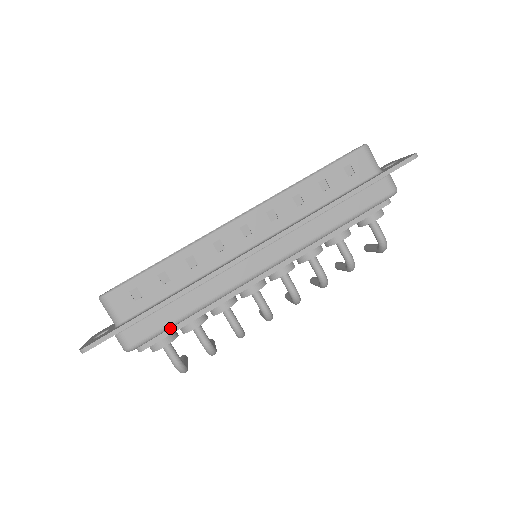
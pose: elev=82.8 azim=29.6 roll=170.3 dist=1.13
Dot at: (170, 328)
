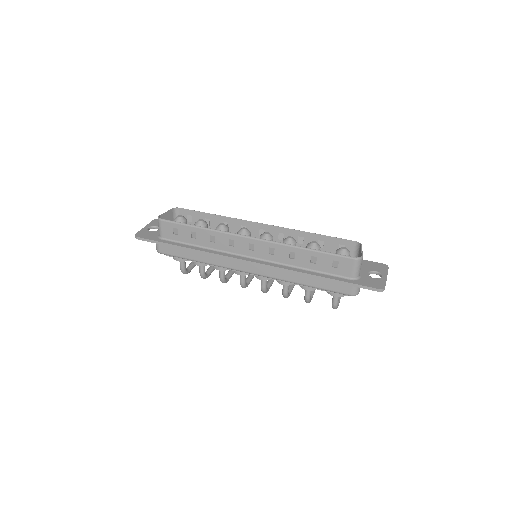
Dot at: occluded
